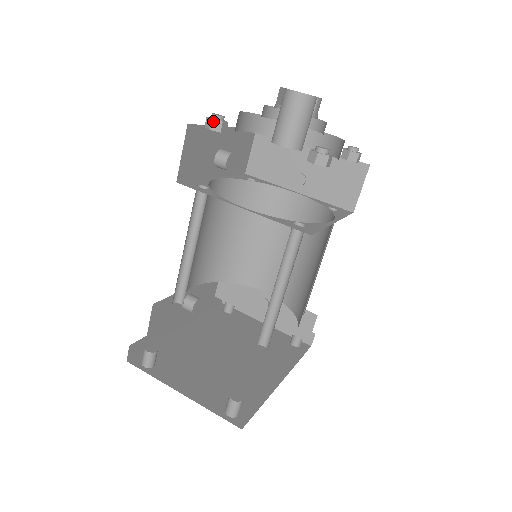
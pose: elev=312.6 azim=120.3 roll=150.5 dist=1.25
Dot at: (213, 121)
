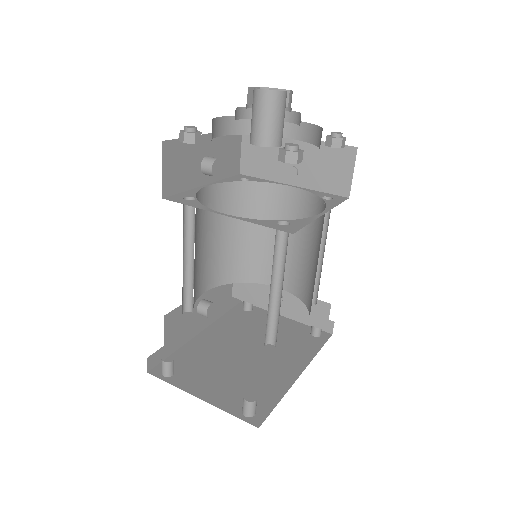
Dot at: (185, 134)
